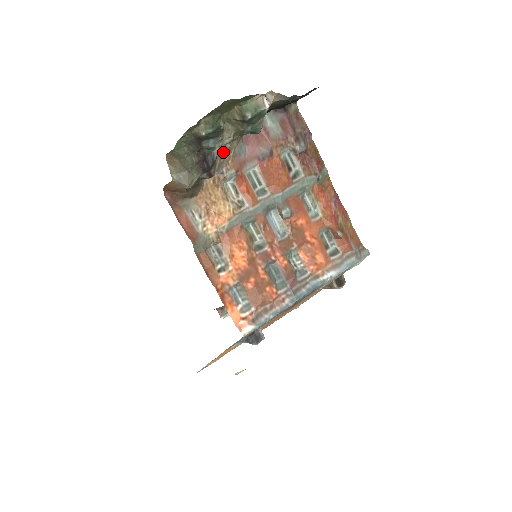
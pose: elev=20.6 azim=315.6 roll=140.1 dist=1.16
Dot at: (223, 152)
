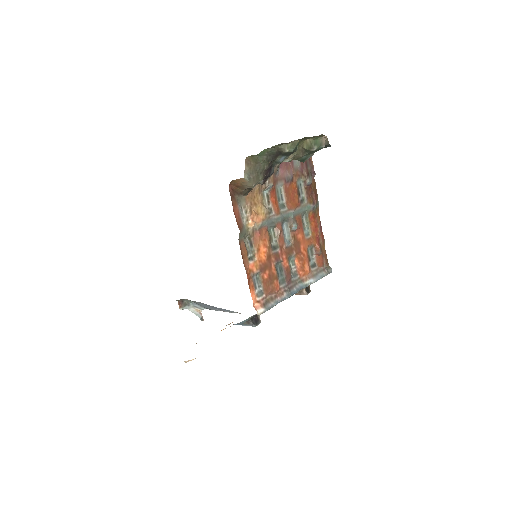
Dot at: occluded
